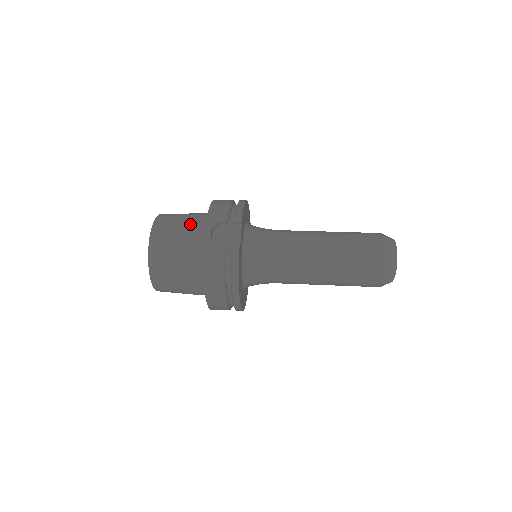
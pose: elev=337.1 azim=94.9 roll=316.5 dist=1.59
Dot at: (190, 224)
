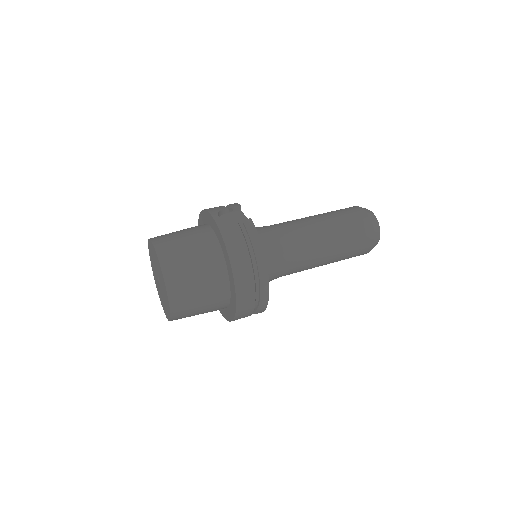
Dot at: (189, 229)
